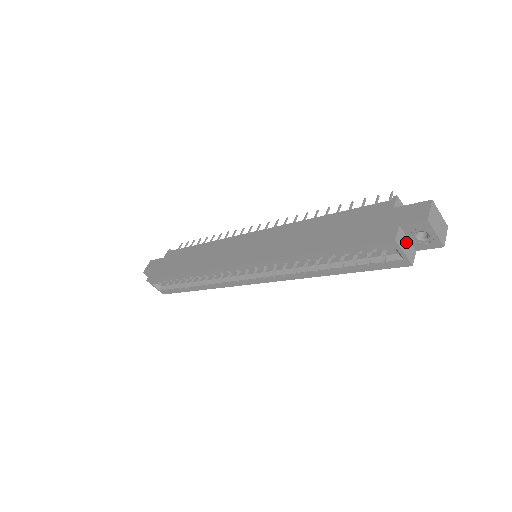
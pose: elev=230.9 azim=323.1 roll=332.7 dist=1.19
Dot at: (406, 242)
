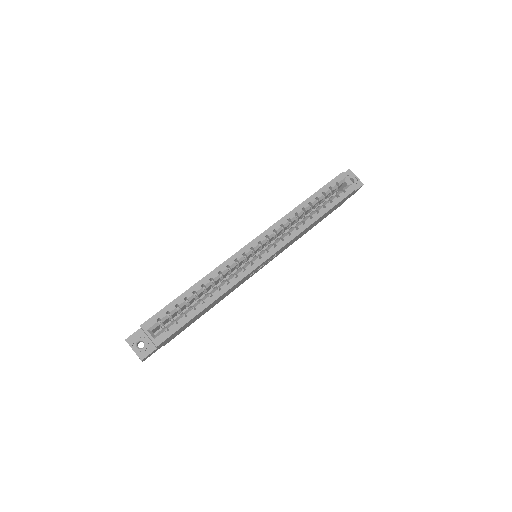
Dot at: occluded
